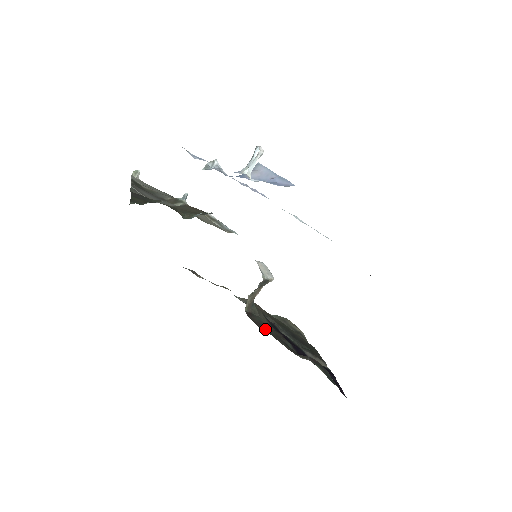
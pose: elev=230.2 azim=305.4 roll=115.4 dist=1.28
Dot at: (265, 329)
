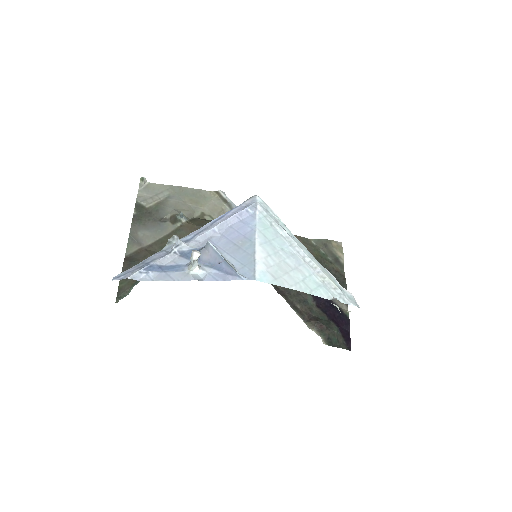
Dot at: (286, 290)
